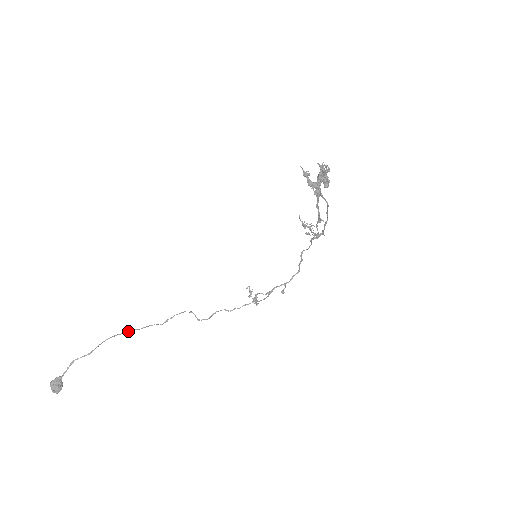
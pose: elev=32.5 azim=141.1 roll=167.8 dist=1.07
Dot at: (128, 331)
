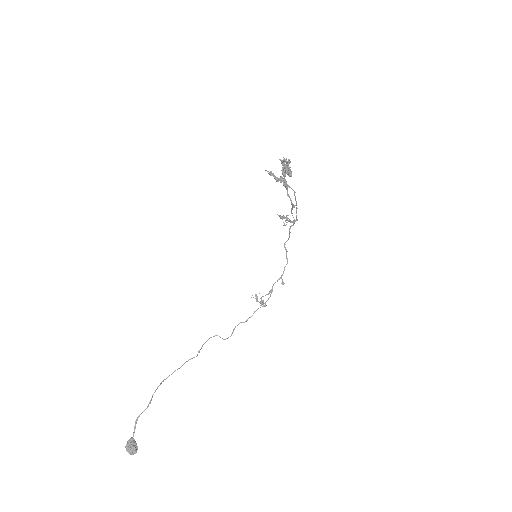
Dot at: (172, 373)
